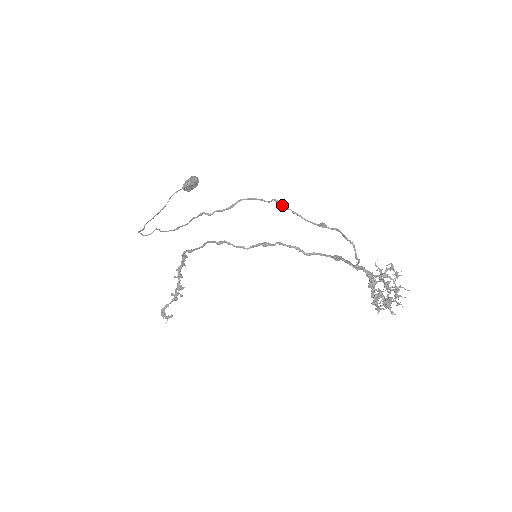
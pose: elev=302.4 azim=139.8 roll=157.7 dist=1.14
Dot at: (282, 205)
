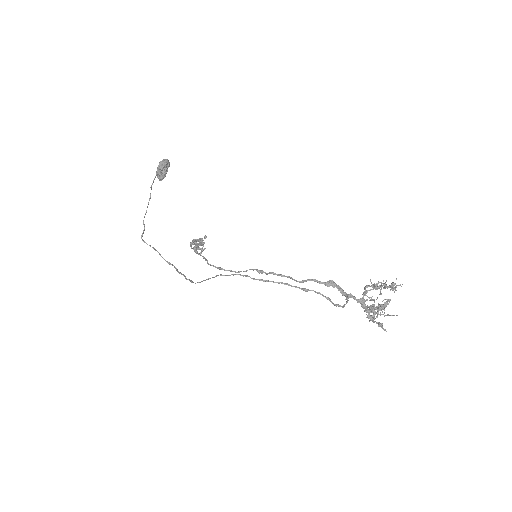
Dot at: occluded
